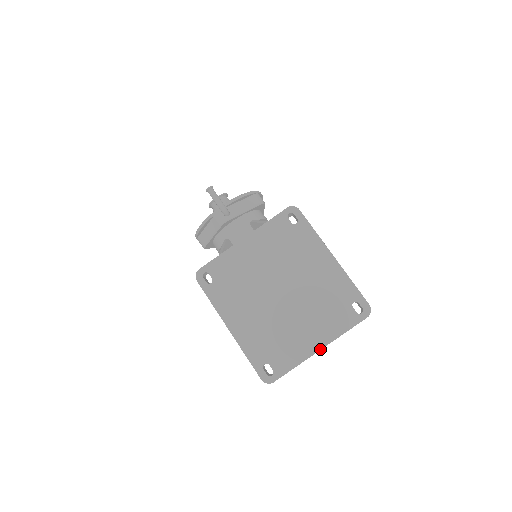
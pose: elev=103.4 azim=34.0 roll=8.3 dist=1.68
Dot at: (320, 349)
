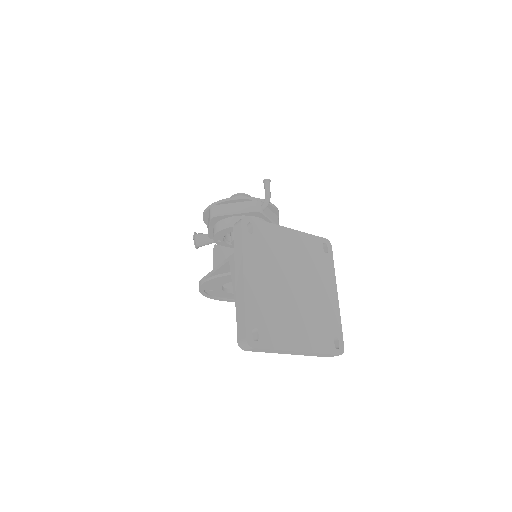
Dot at: (300, 351)
